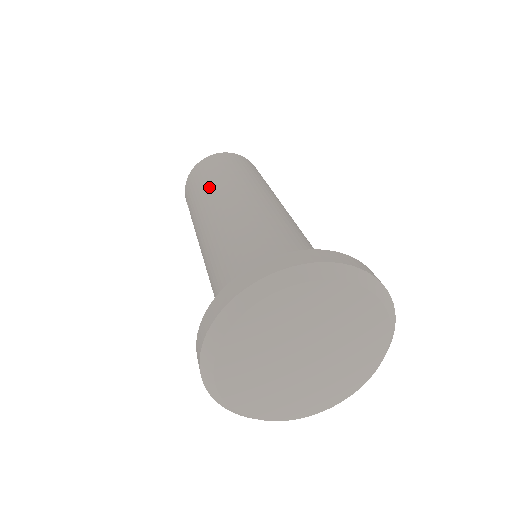
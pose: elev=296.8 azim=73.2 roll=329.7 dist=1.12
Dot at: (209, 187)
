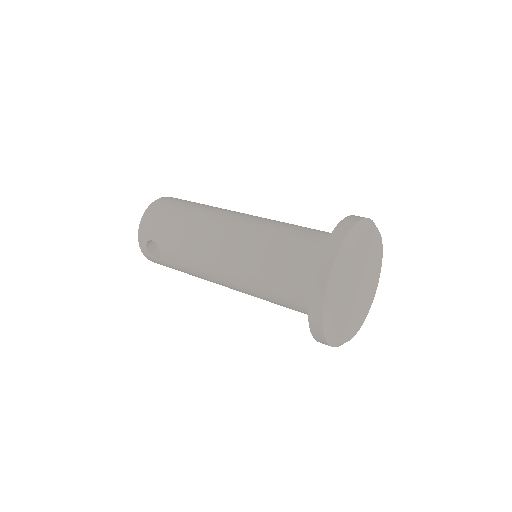
Dot at: (189, 220)
